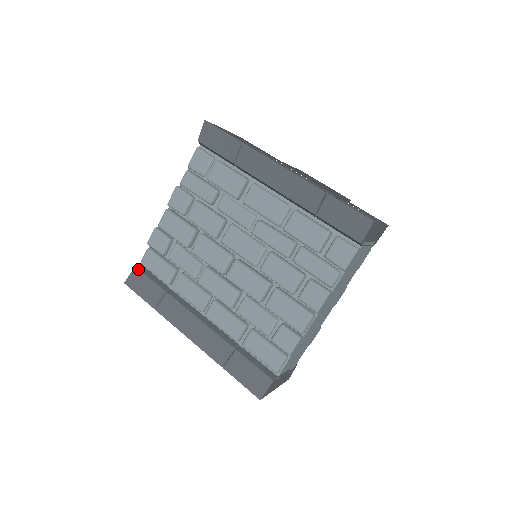
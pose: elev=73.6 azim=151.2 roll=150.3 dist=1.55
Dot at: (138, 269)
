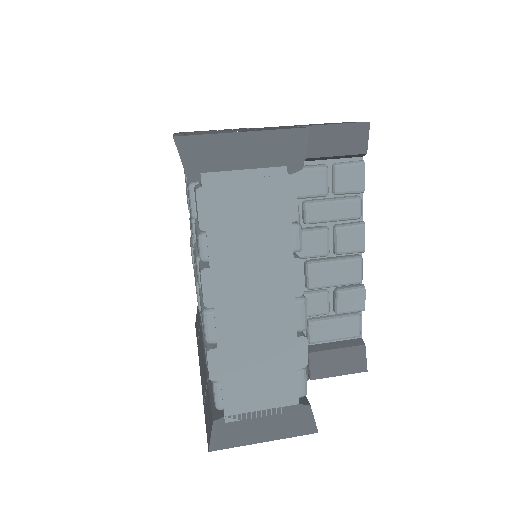
Dot at: occluded
